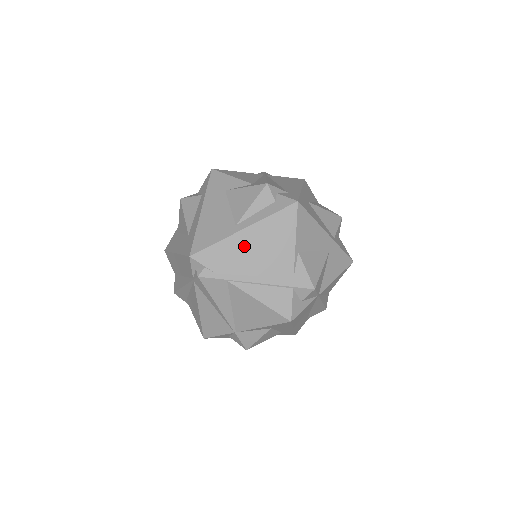
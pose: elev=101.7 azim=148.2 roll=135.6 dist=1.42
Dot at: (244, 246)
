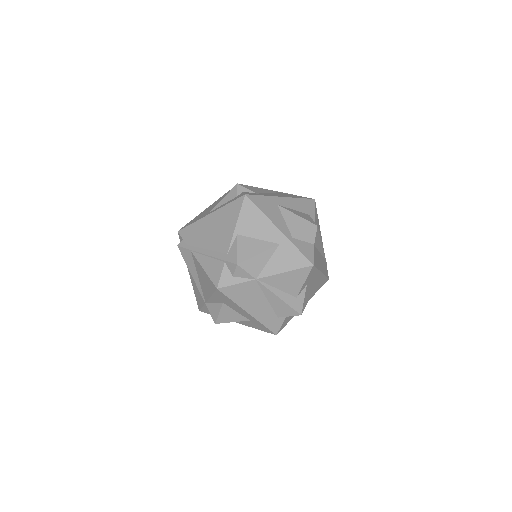
Dot at: (206, 226)
